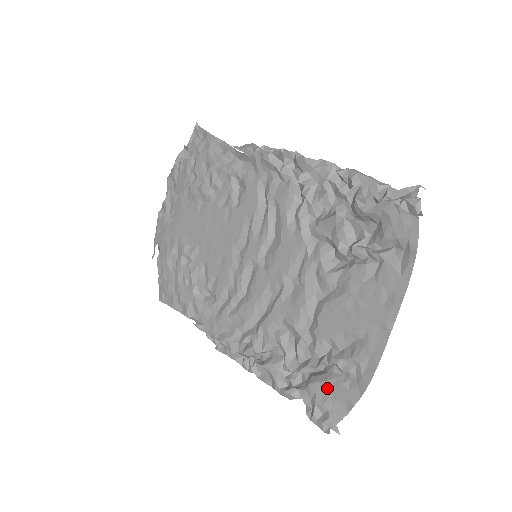
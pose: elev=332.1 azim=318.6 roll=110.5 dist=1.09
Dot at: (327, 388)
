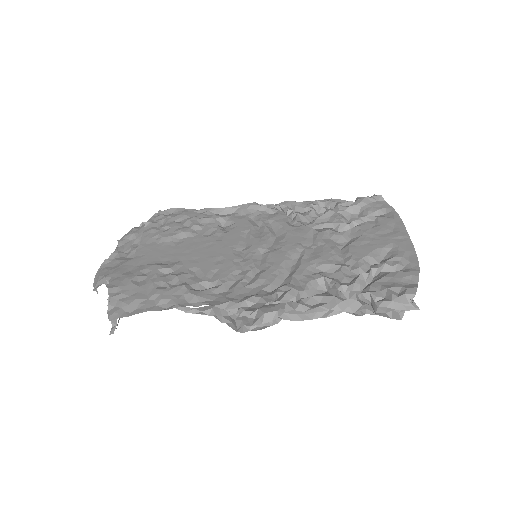
Dot at: (388, 279)
